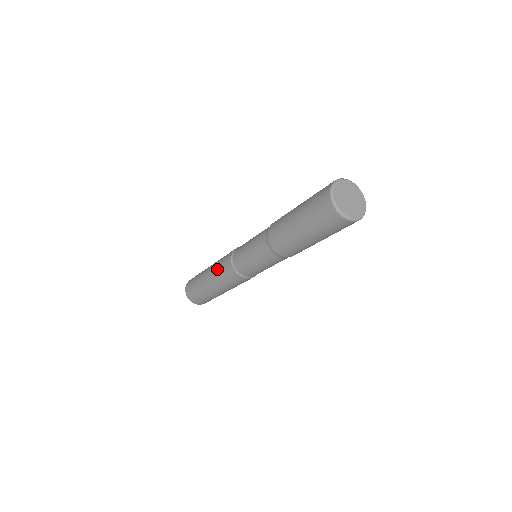
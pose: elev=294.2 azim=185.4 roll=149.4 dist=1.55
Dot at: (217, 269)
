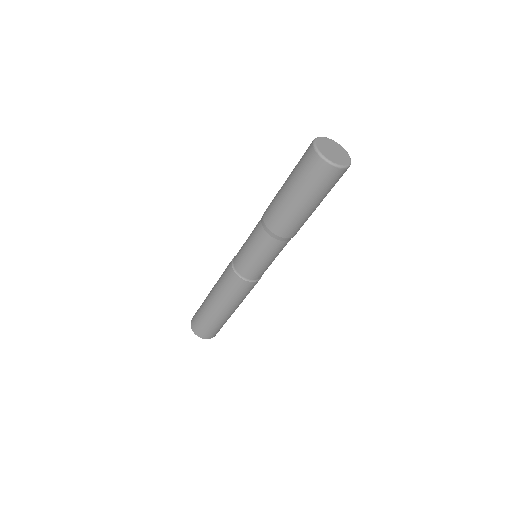
Dot at: (220, 284)
